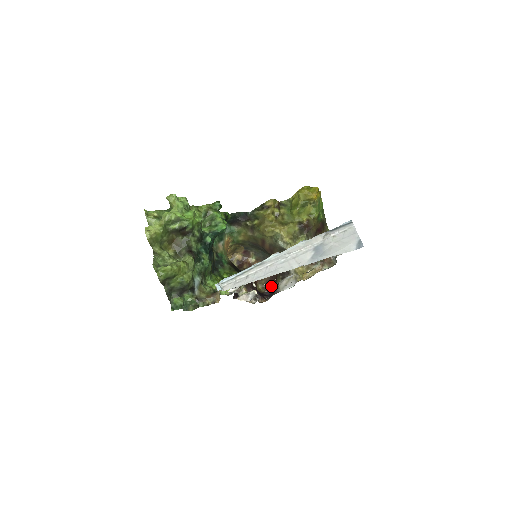
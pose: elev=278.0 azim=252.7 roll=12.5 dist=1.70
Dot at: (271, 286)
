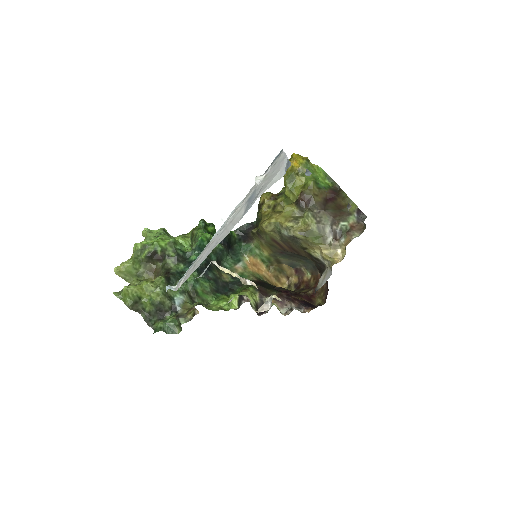
Dot at: occluded
